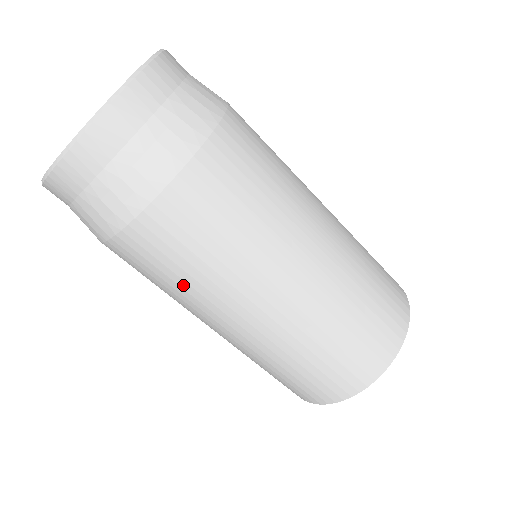
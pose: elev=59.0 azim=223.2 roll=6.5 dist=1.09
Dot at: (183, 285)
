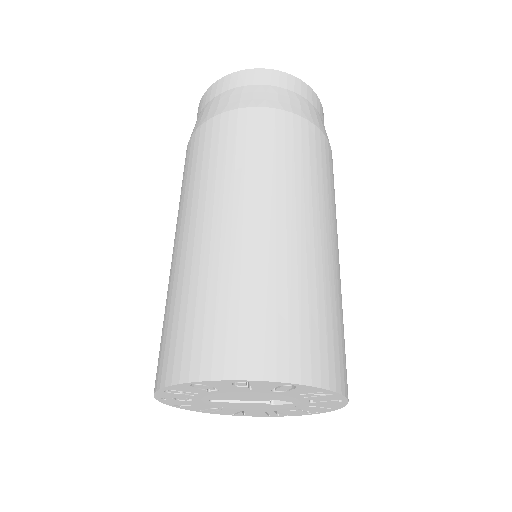
Dot at: (192, 180)
